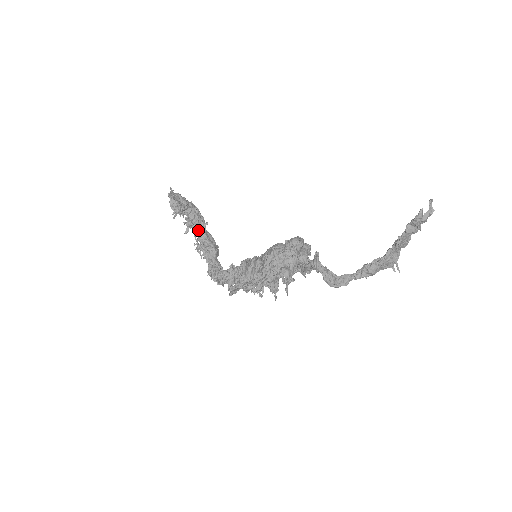
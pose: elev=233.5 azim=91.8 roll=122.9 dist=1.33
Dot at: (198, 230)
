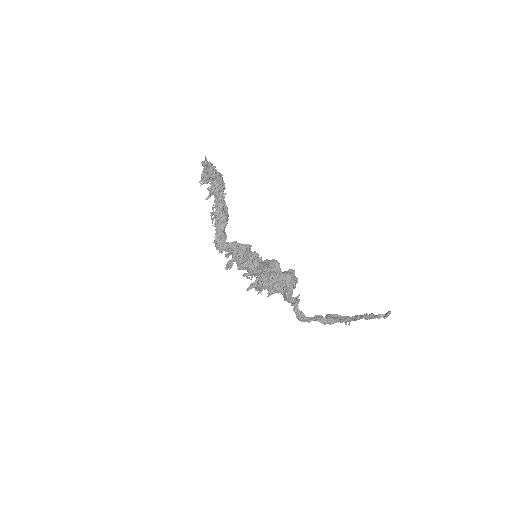
Dot at: (217, 197)
